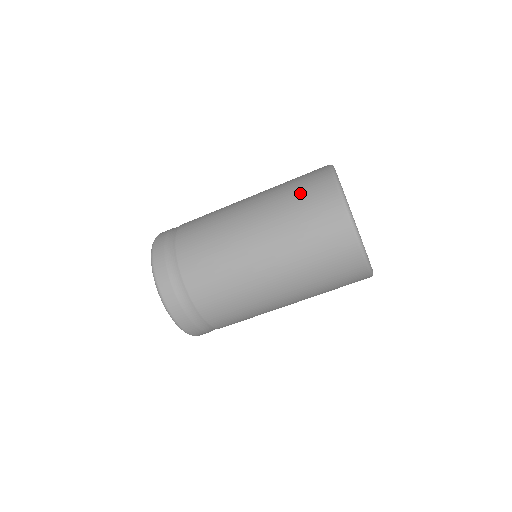
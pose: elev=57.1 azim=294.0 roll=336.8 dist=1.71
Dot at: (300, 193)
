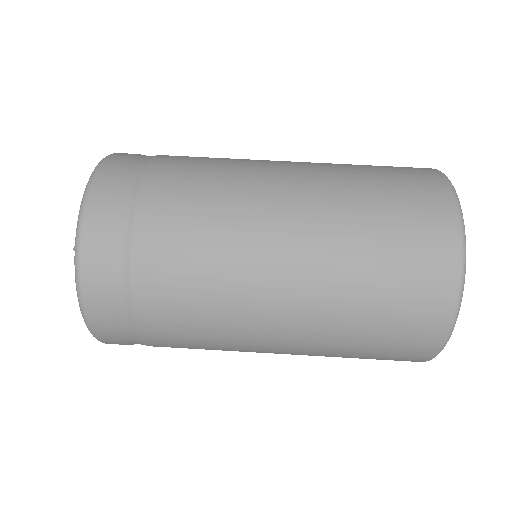
Dot at: occluded
